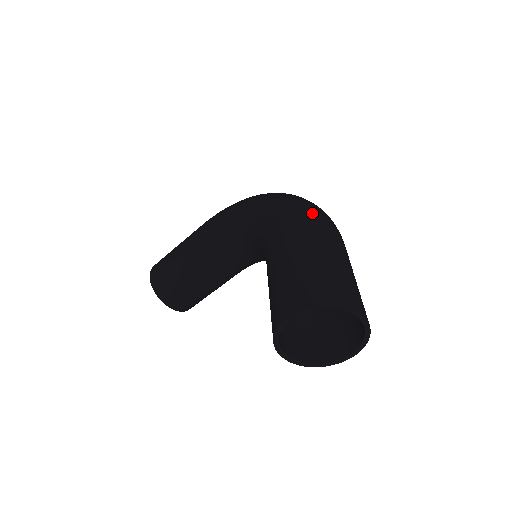
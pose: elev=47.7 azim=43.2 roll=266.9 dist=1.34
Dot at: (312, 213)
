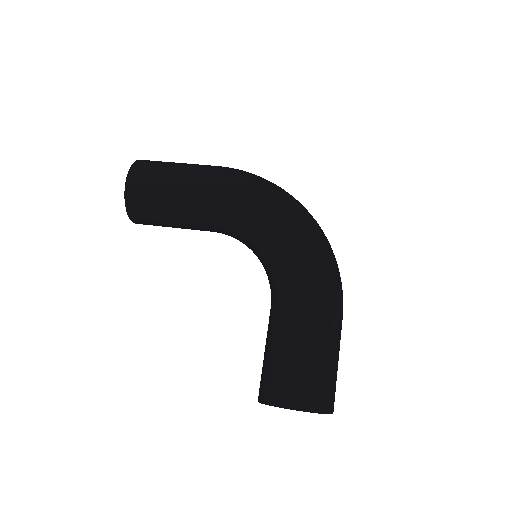
Dot at: (337, 292)
